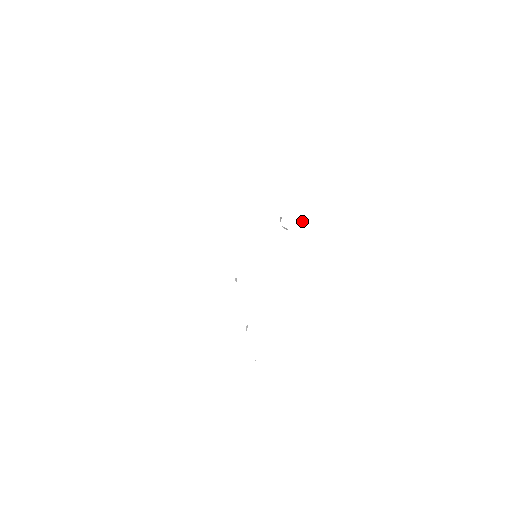
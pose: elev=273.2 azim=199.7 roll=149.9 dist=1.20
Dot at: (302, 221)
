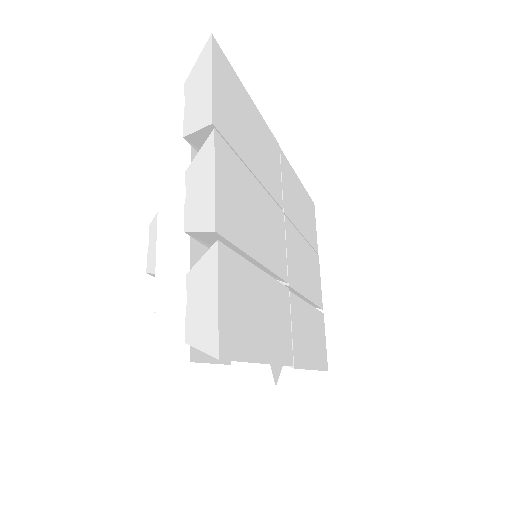
Dot at: (290, 208)
